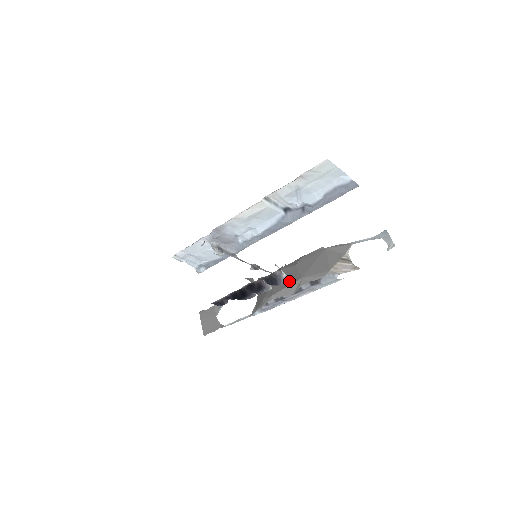
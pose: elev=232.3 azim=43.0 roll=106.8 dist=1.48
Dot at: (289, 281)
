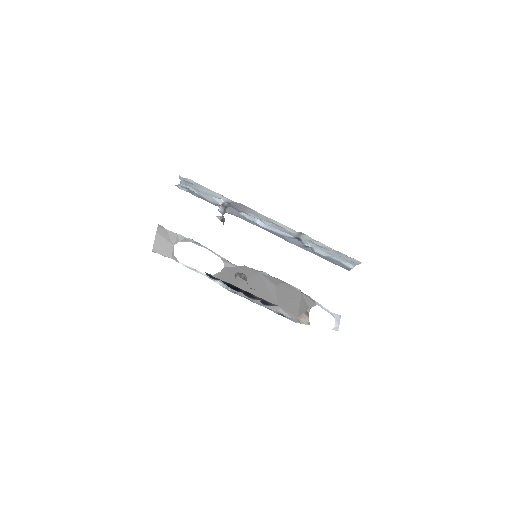
Dot at: (266, 297)
